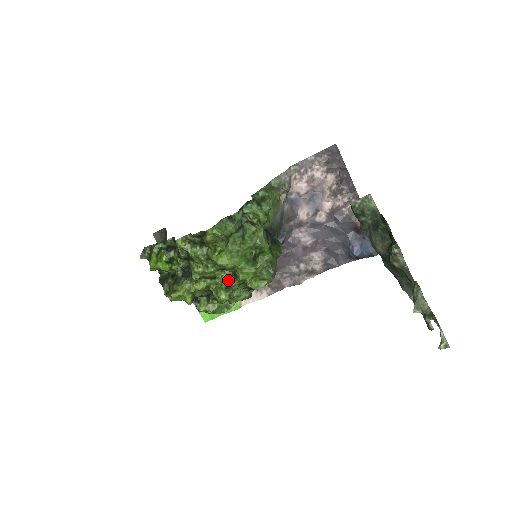
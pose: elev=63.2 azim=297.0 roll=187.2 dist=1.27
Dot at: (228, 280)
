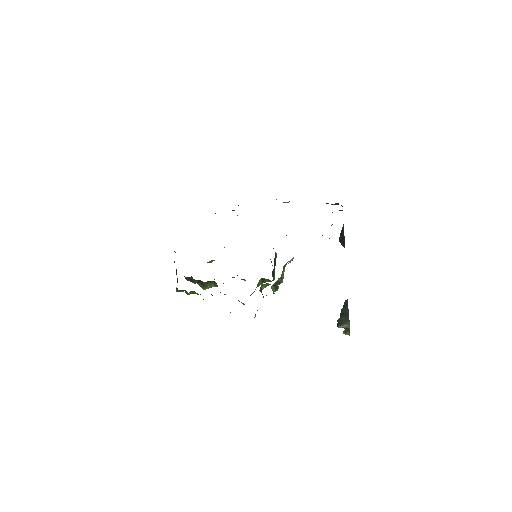
Dot at: occluded
